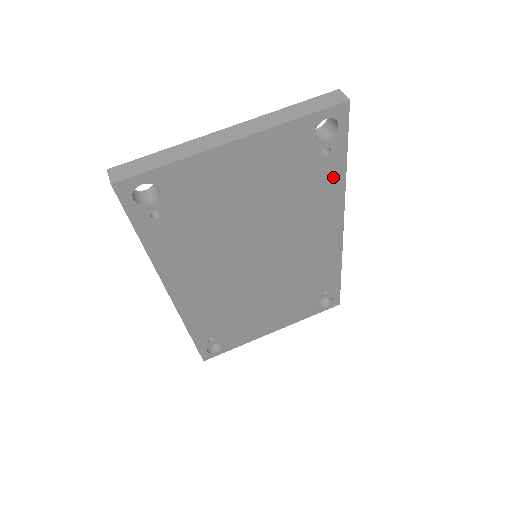
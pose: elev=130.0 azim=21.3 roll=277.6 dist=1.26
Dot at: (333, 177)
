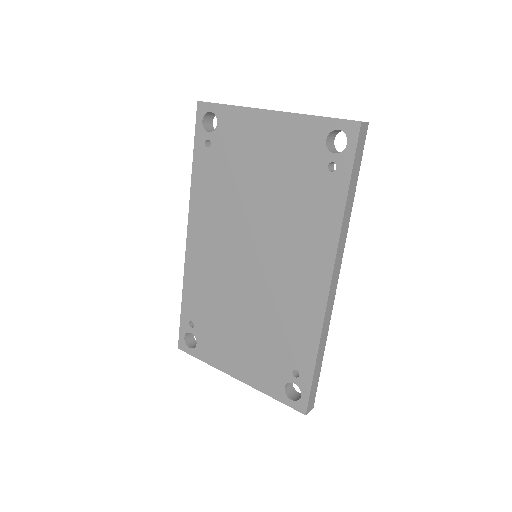
Dot at: (333, 202)
